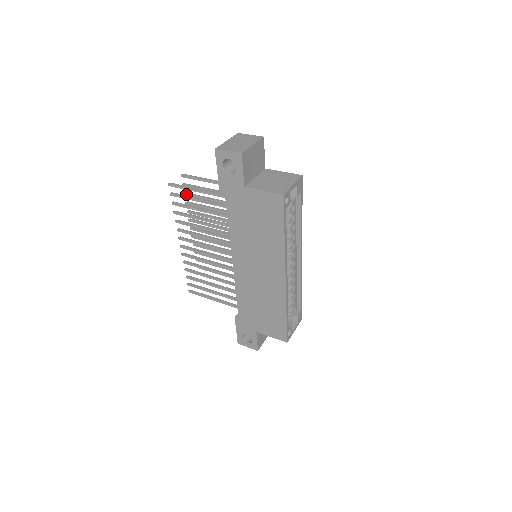
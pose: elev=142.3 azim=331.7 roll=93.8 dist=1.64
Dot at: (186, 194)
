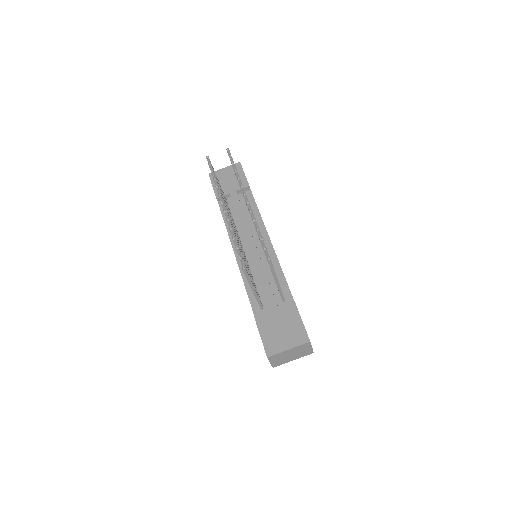
Dot at: (261, 242)
